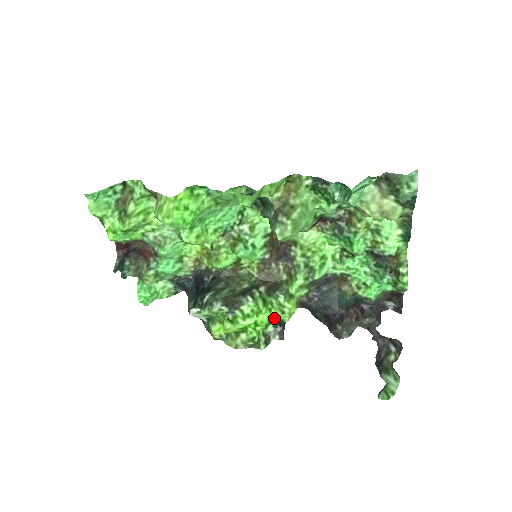
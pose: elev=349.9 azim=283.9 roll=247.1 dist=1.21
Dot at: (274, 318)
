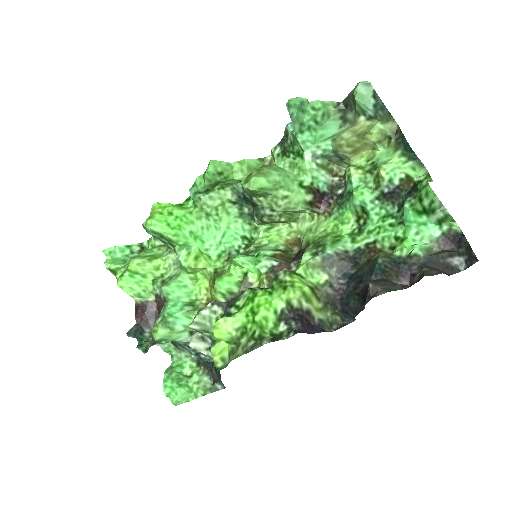
Dot at: (278, 303)
